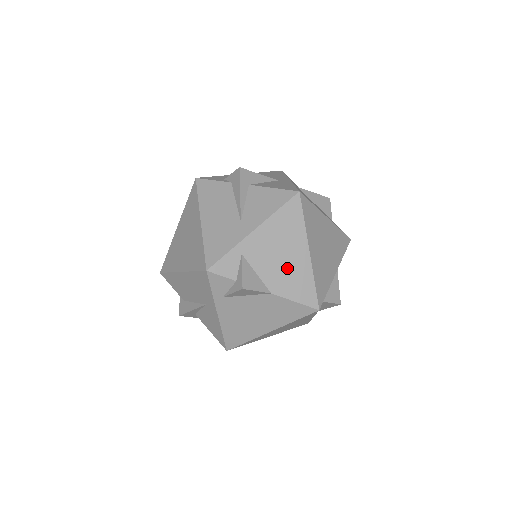
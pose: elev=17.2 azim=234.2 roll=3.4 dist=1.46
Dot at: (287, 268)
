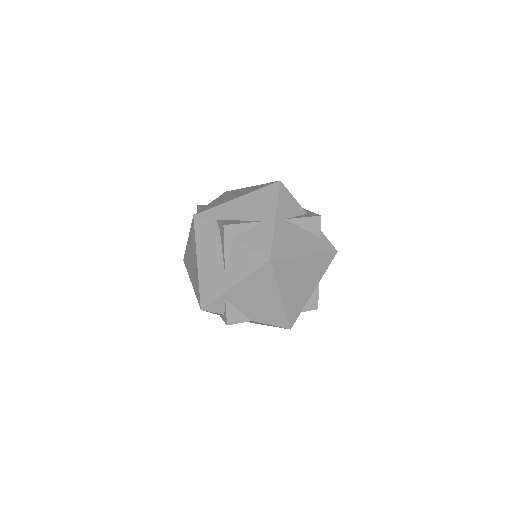
Dot at: (263, 307)
